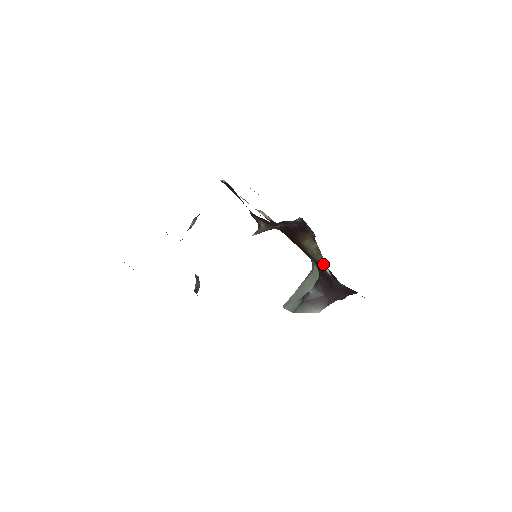
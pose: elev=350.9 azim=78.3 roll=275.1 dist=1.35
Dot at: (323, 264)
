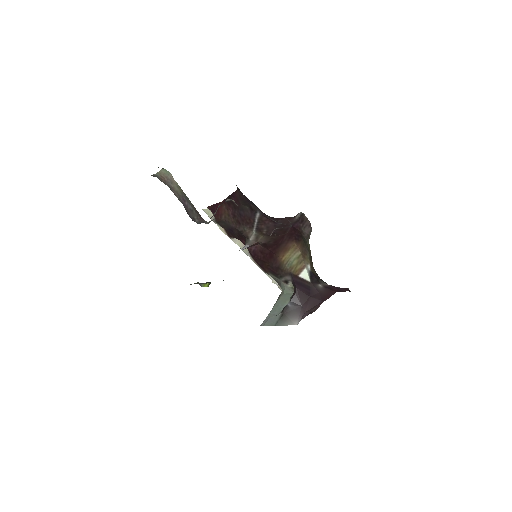
Dot at: (302, 273)
